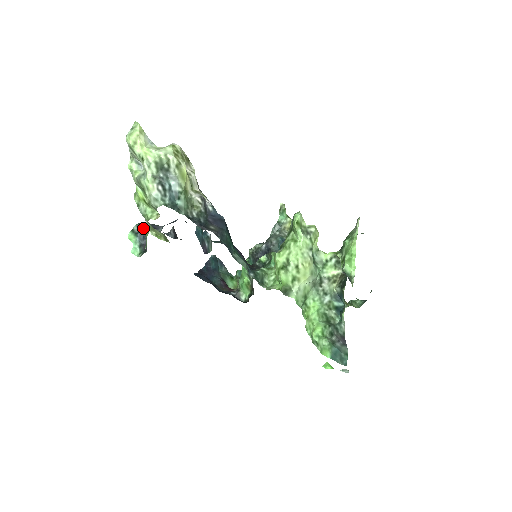
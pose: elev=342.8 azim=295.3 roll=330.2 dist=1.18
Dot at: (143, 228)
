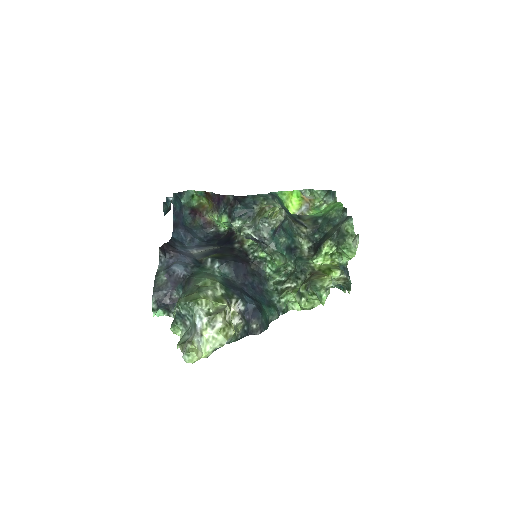
Dot at: (160, 302)
